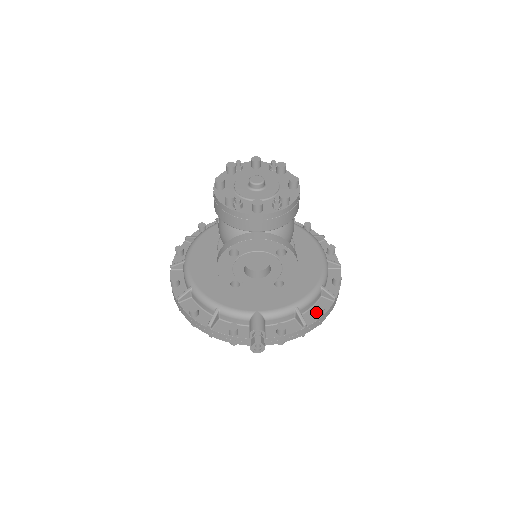
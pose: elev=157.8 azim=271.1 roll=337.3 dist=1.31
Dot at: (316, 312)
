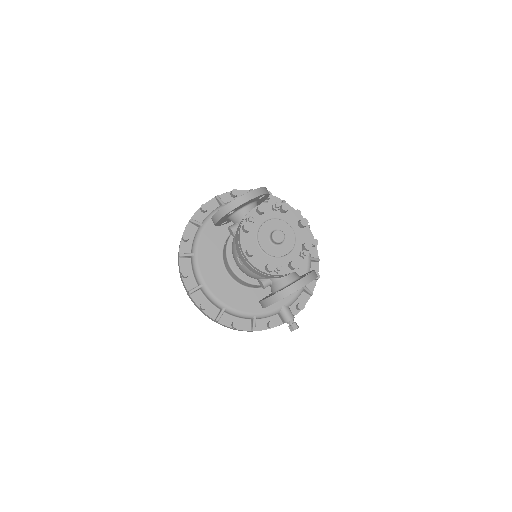
Dot at: (314, 280)
